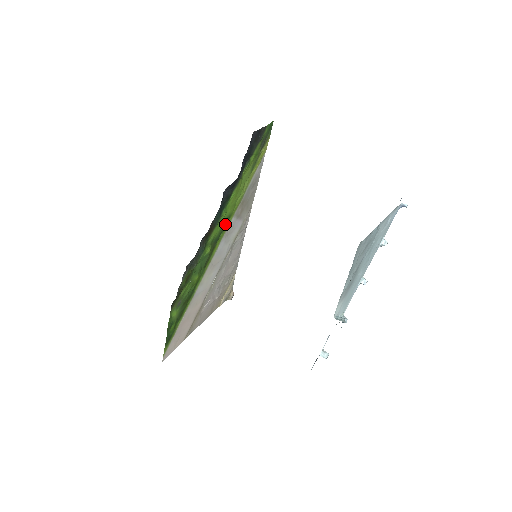
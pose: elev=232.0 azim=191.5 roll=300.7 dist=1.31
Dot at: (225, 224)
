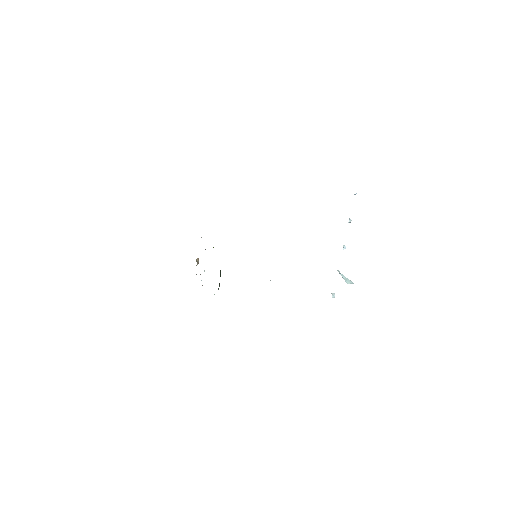
Dot at: occluded
